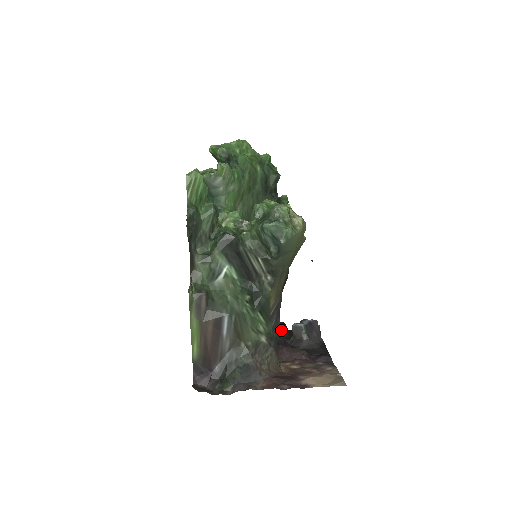
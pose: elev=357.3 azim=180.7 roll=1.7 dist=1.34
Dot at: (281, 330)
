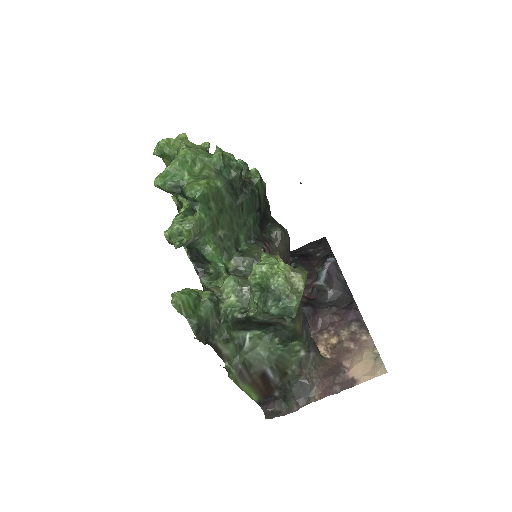
Dot at: occluded
